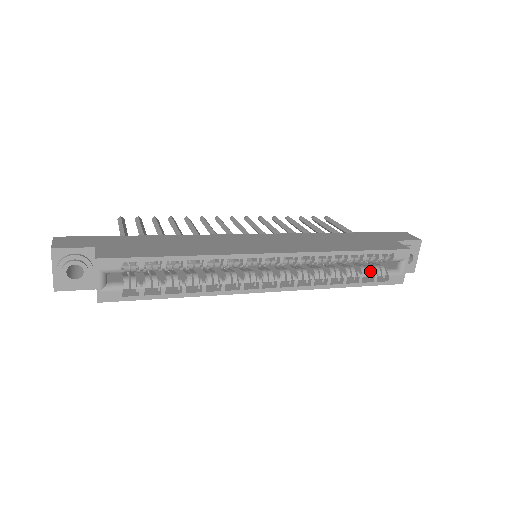
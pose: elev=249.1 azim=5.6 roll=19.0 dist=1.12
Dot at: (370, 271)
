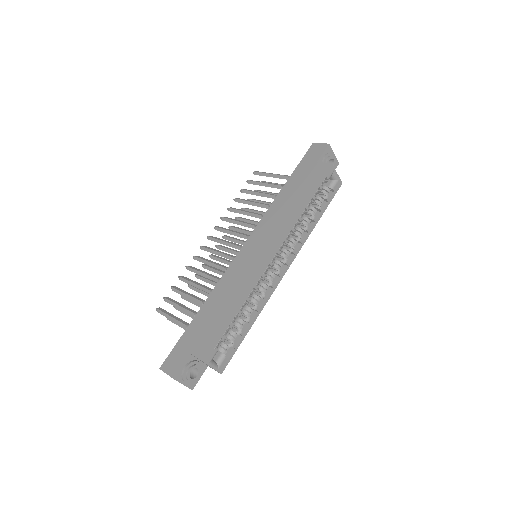
Dot at: (321, 198)
